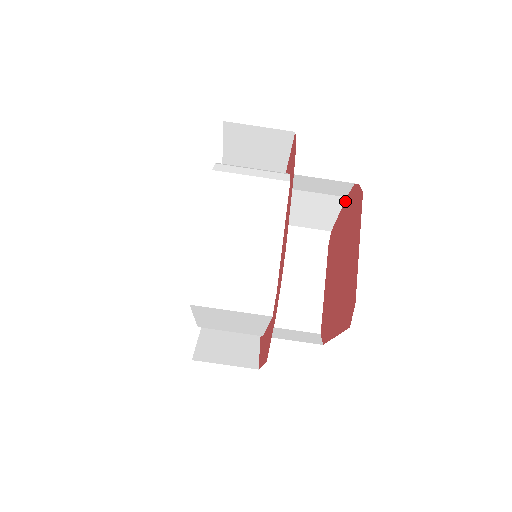
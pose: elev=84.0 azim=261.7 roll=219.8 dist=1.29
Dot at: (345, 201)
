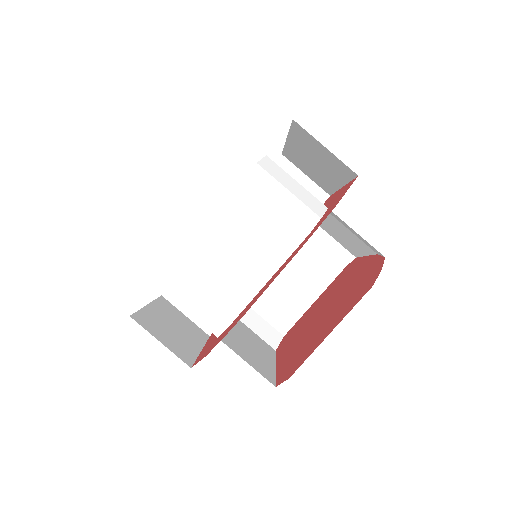
Dot at: (374, 256)
